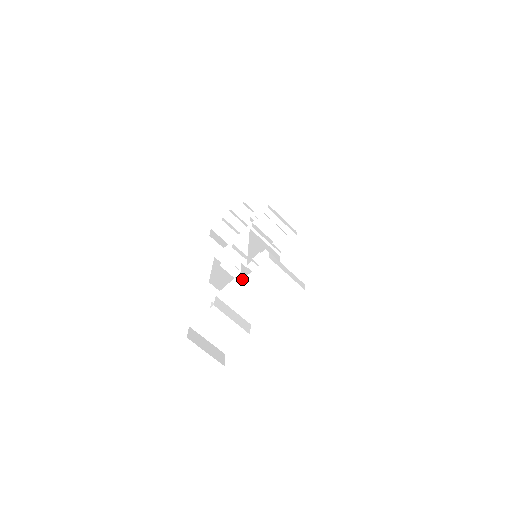
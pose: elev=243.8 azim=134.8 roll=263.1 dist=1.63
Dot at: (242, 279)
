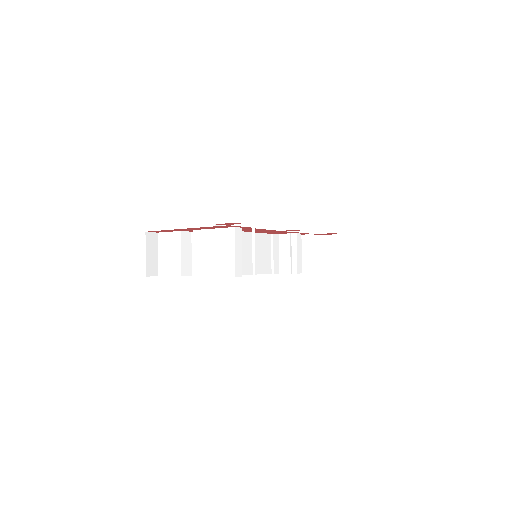
Dot at: occluded
